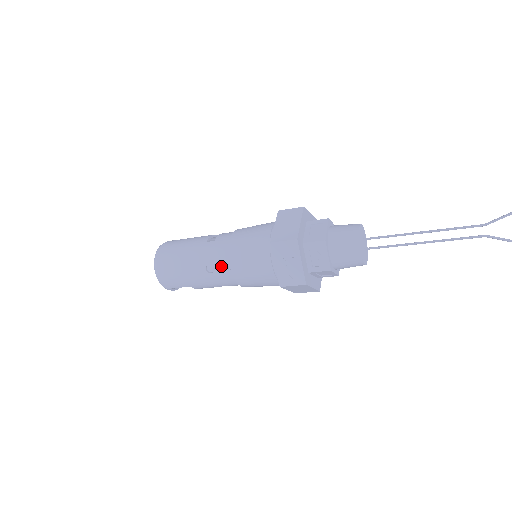
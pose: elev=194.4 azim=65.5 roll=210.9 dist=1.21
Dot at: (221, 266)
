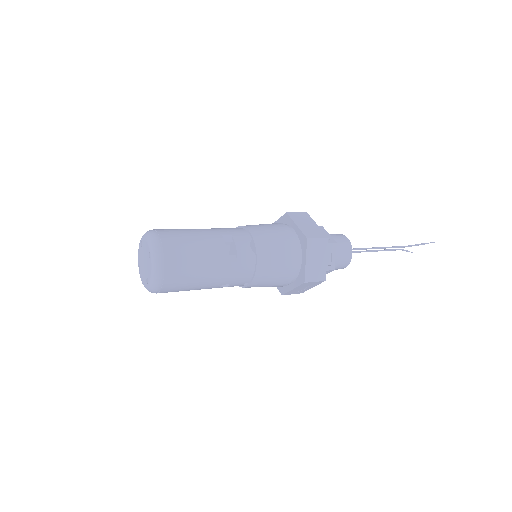
Dot at: (238, 285)
